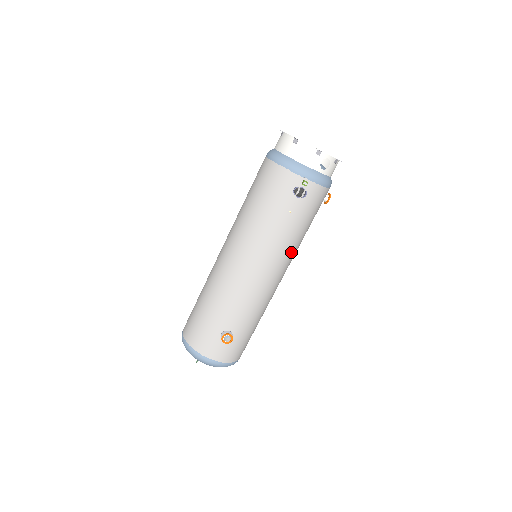
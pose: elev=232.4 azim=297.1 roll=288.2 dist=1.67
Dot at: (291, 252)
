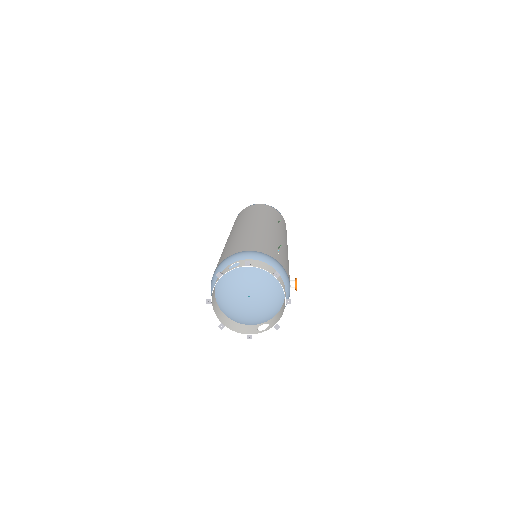
Dot at: occluded
